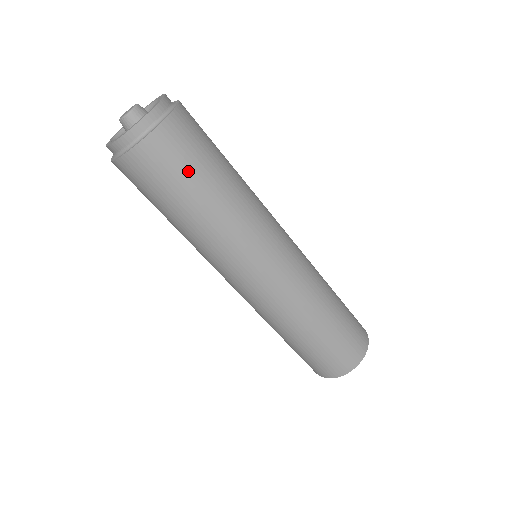
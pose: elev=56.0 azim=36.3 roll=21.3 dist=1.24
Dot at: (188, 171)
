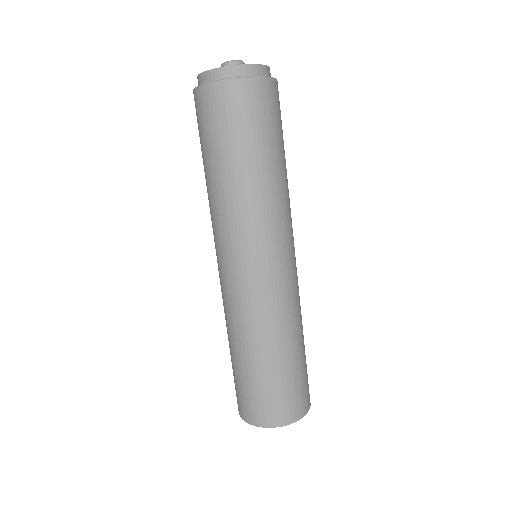
Dot at: (277, 127)
